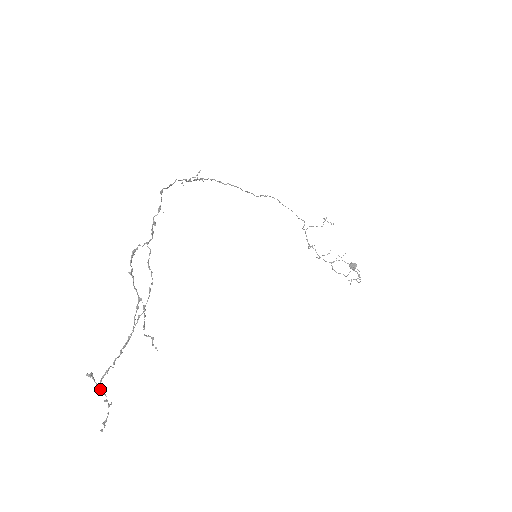
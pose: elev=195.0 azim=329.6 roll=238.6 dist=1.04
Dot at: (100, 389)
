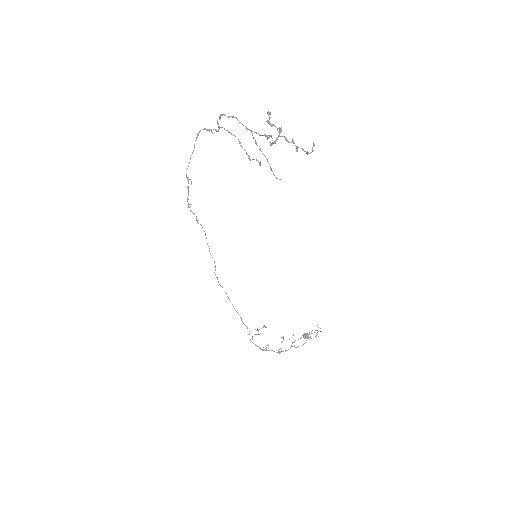
Dot at: (281, 136)
